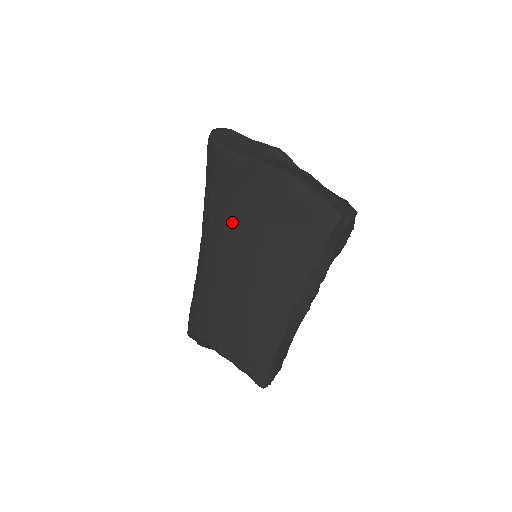
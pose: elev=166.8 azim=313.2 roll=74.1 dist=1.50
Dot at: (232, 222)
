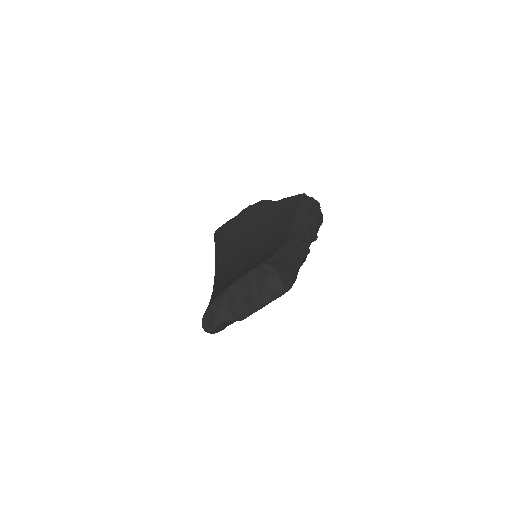
Dot at: (234, 247)
